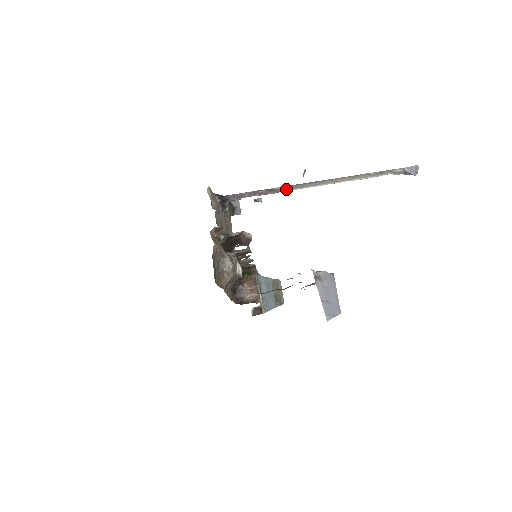
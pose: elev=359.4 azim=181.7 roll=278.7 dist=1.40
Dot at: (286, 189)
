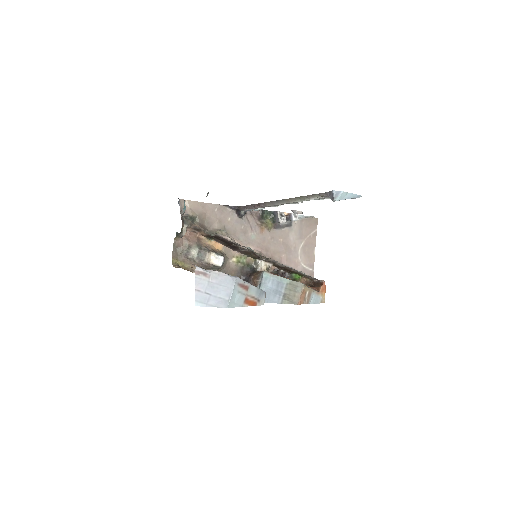
Dot at: (265, 205)
